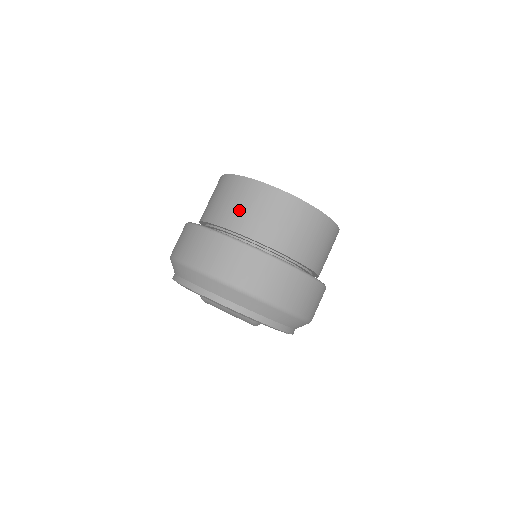
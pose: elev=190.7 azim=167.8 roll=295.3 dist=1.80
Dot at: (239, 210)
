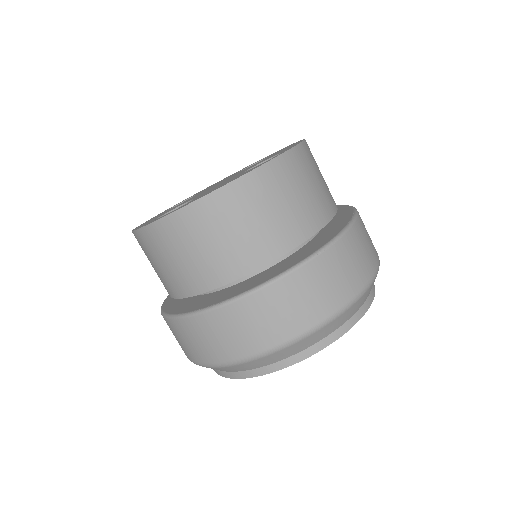
Dot at: (164, 272)
